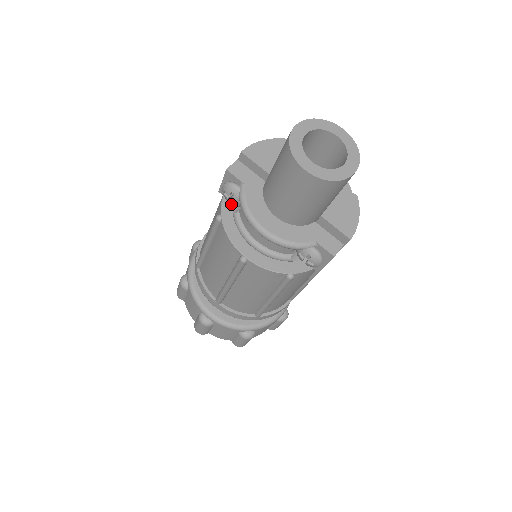
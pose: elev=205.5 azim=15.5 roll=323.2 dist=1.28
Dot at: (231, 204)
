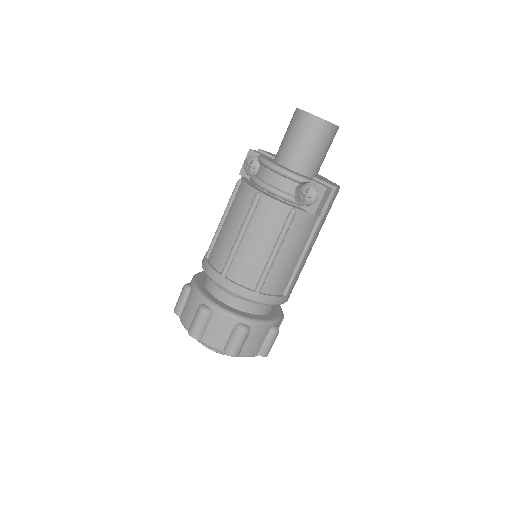
Dot at: (248, 179)
